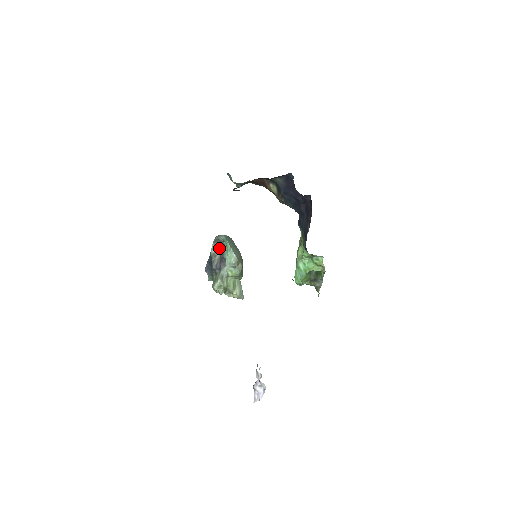
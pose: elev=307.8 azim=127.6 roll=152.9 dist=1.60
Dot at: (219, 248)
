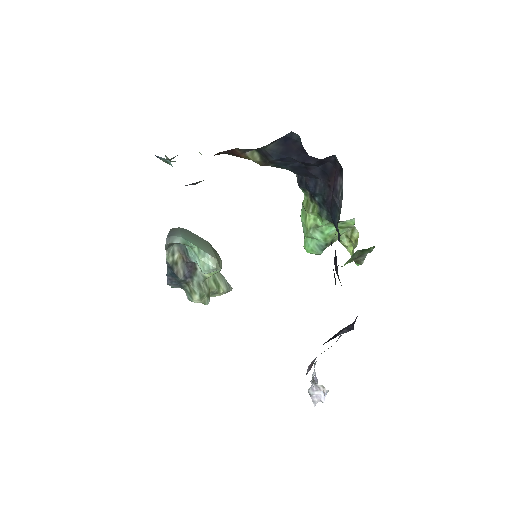
Dot at: (176, 251)
